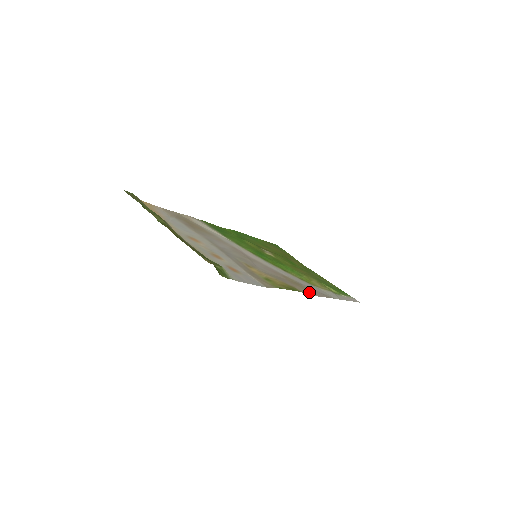
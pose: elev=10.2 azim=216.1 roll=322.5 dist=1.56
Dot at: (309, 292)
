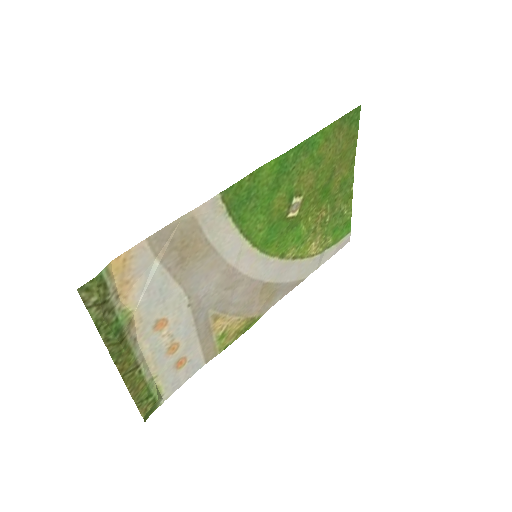
Dot at: (274, 301)
